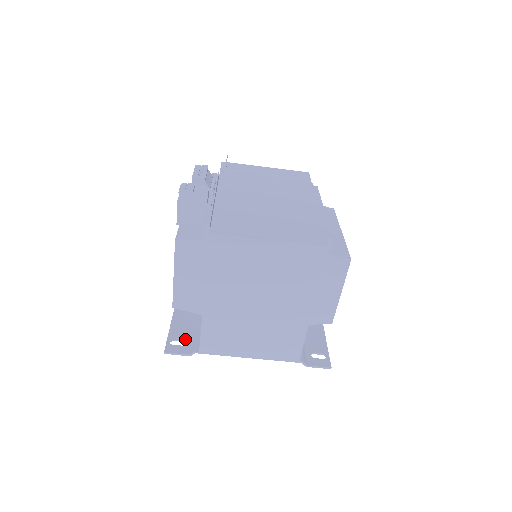
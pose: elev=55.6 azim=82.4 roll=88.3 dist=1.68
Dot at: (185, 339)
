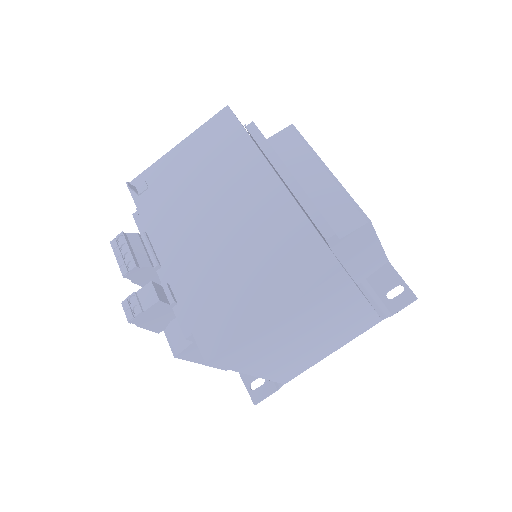
Dot at: occluded
